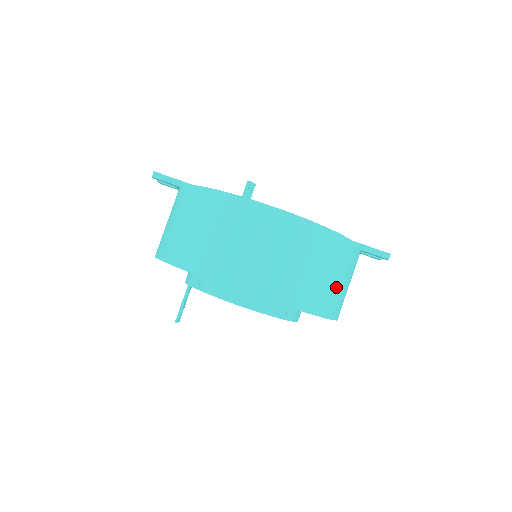
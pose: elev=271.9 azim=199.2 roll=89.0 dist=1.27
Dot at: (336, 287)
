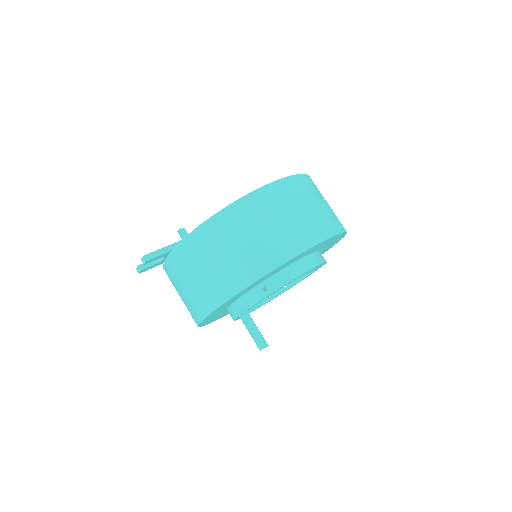
Dot at: occluded
